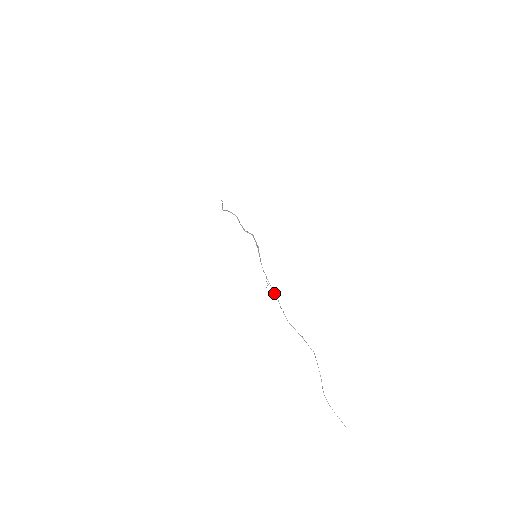
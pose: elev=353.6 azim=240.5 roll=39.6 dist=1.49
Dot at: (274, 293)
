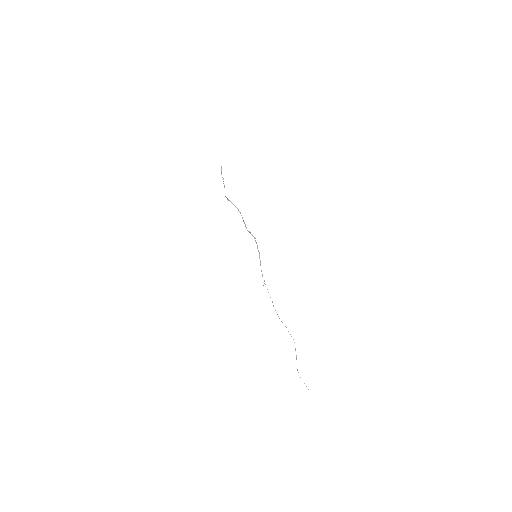
Dot at: occluded
